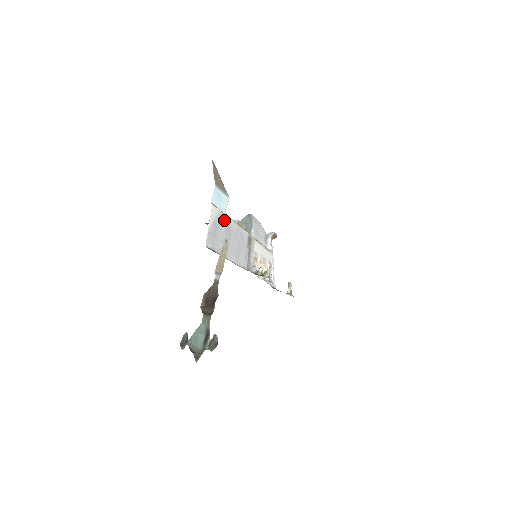
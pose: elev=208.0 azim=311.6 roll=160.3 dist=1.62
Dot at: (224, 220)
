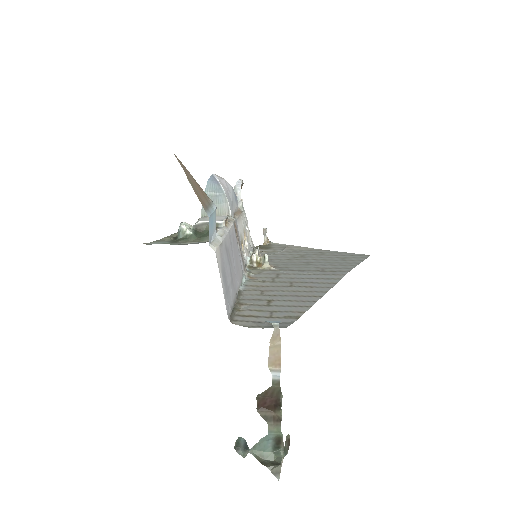
Dot at: (223, 250)
